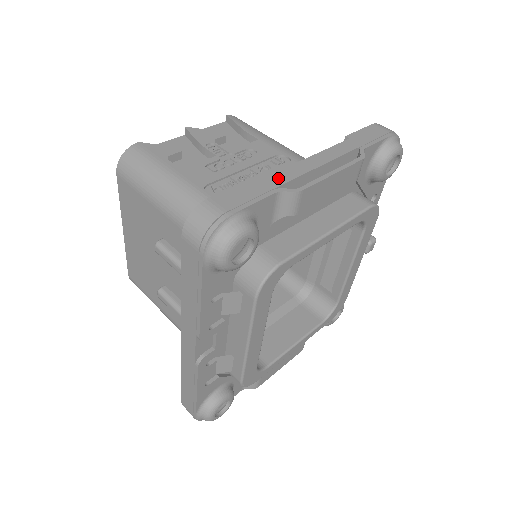
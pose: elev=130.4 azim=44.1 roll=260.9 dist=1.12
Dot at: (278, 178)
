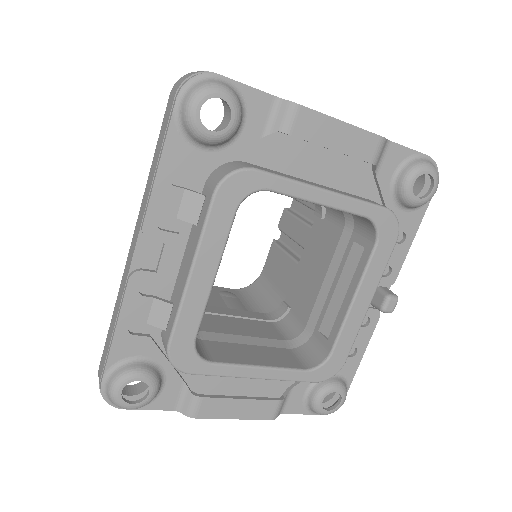
Dot at: occluded
